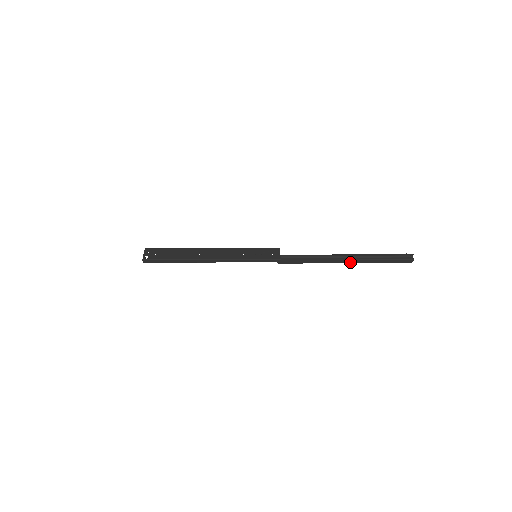
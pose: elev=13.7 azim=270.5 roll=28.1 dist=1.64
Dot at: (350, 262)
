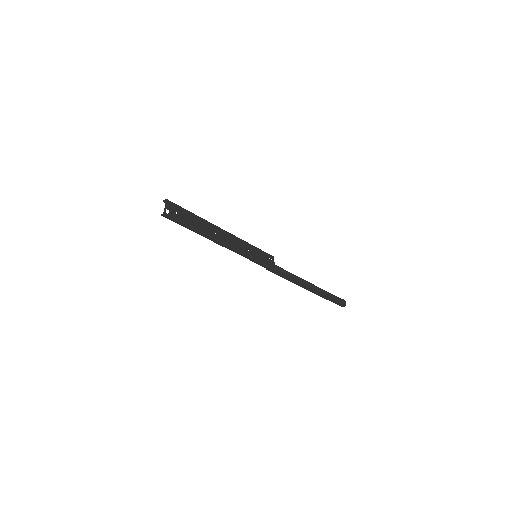
Dot at: (311, 290)
